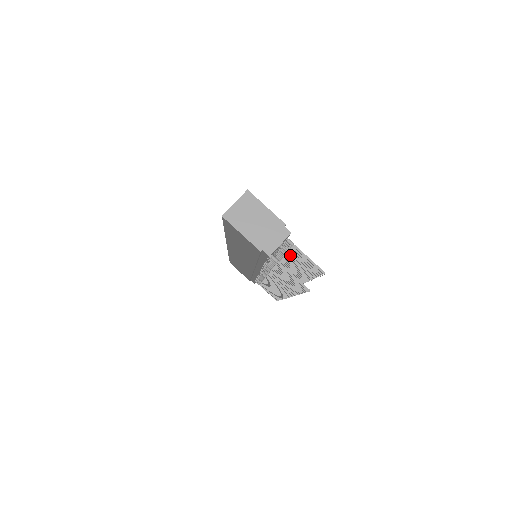
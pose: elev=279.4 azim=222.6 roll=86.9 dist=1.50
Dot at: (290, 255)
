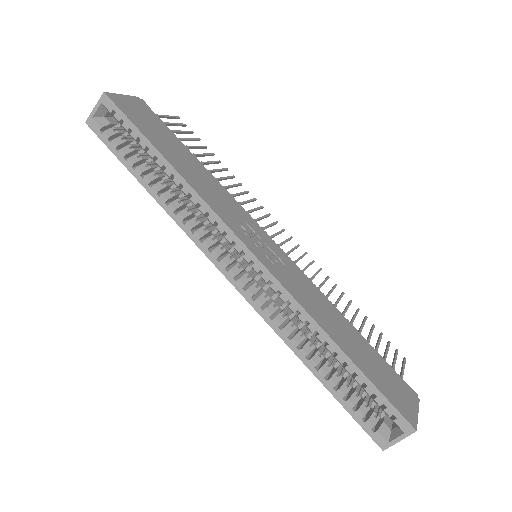
Dot at: occluded
